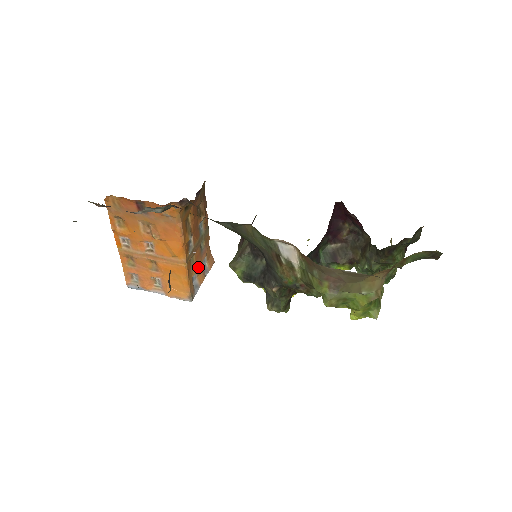
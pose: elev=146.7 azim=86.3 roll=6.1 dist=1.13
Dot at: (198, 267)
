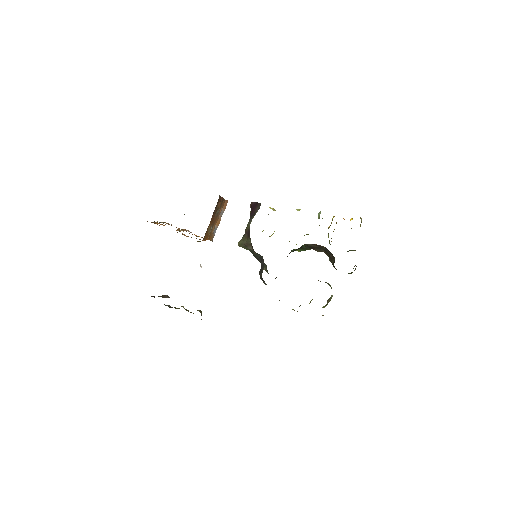
Dot at: (216, 222)
